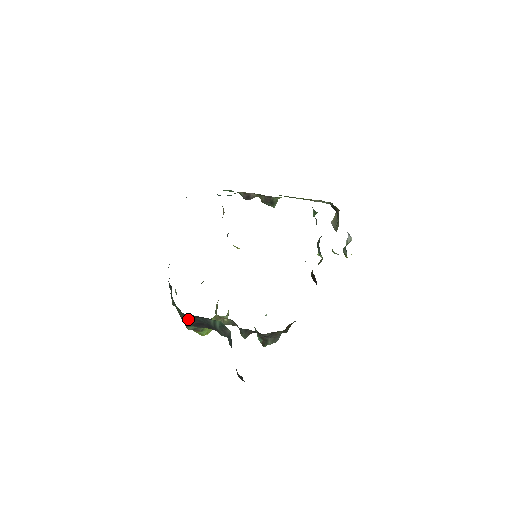
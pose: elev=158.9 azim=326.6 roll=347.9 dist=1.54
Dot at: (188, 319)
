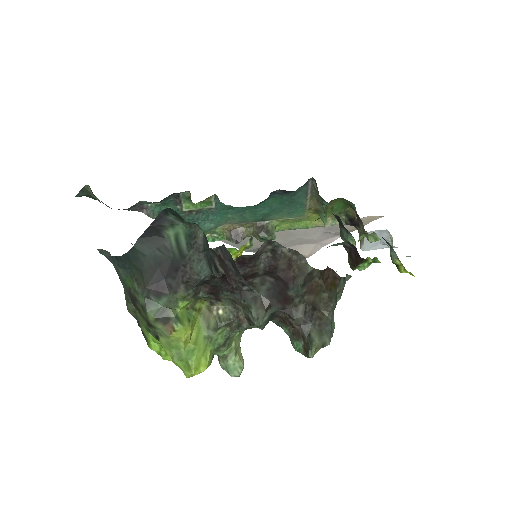
Dot at: (140, 275)
